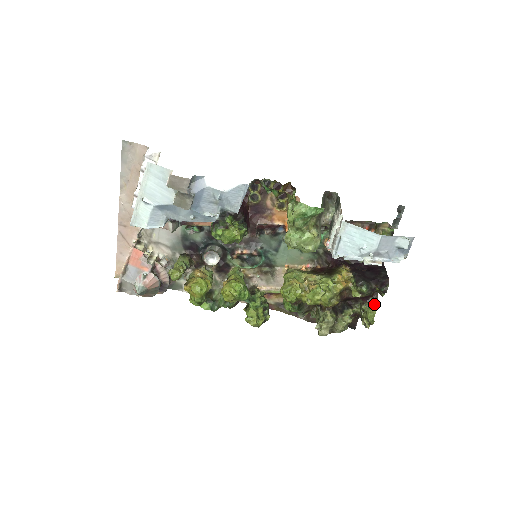
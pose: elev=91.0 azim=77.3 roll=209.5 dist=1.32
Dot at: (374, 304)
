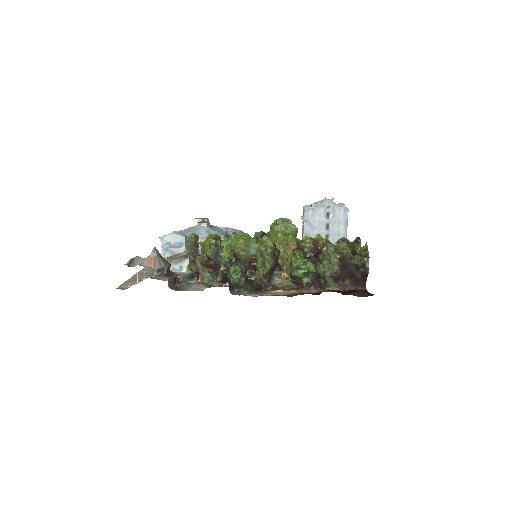
Dot at: occluded
